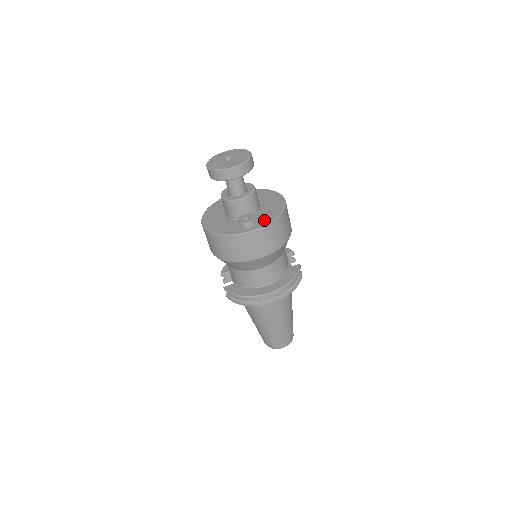
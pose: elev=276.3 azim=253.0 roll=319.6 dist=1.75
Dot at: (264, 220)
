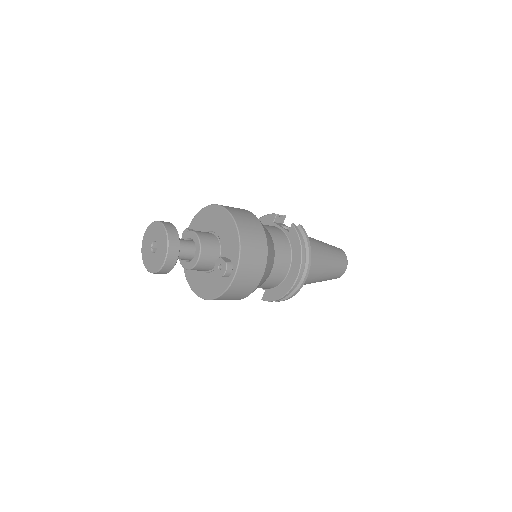
Dot at: (233, 252)
